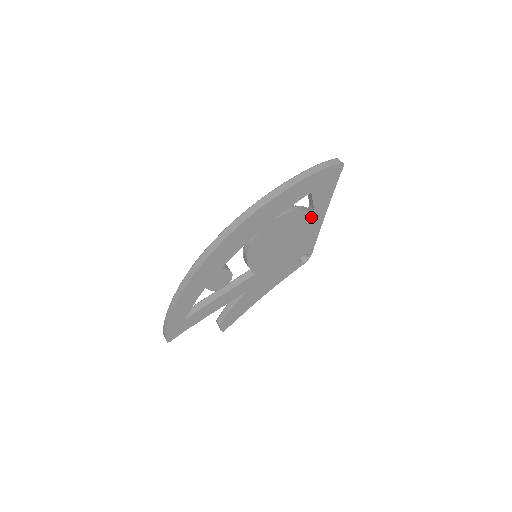
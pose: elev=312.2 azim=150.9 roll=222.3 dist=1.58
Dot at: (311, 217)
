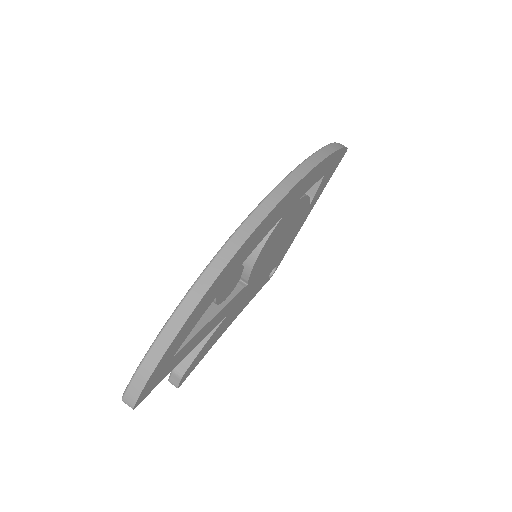
Dot at: (305, 211)
